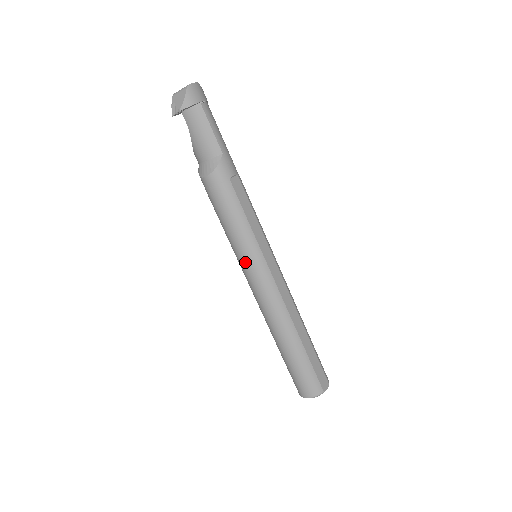
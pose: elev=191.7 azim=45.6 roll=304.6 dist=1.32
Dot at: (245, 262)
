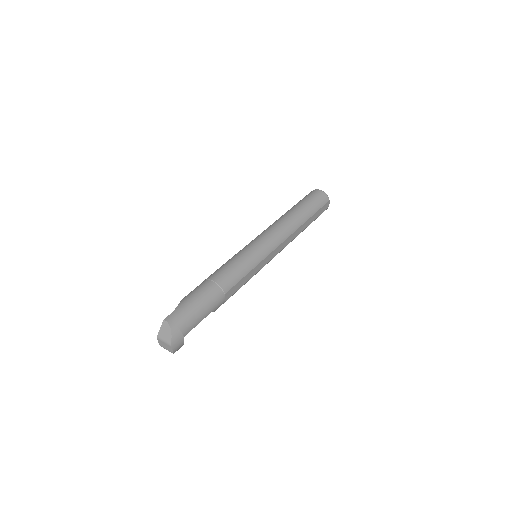
Dot at: occluded
